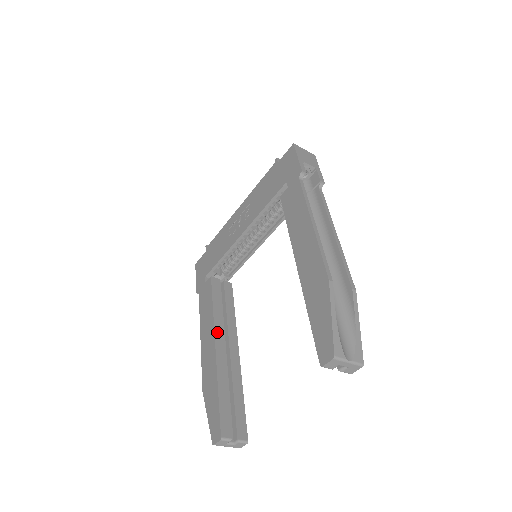
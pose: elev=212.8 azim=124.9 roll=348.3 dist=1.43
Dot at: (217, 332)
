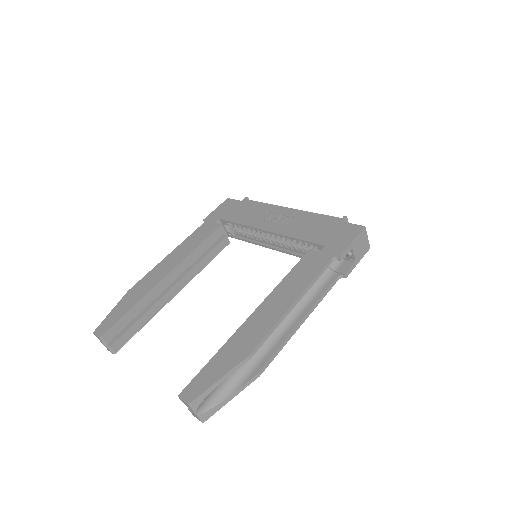
Dot at: (178, 268)
